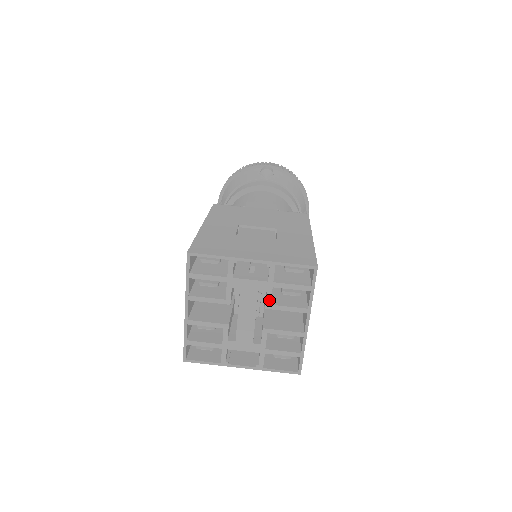
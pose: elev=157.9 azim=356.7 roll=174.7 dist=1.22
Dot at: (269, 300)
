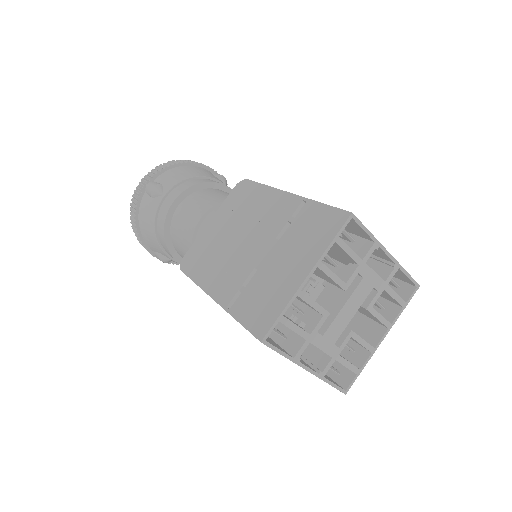
Dot at: (374, 301)
